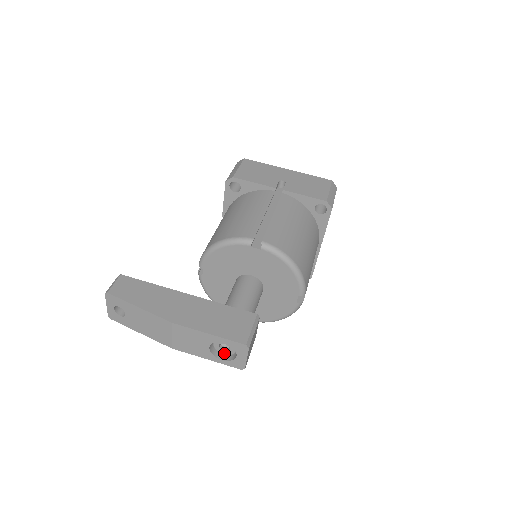
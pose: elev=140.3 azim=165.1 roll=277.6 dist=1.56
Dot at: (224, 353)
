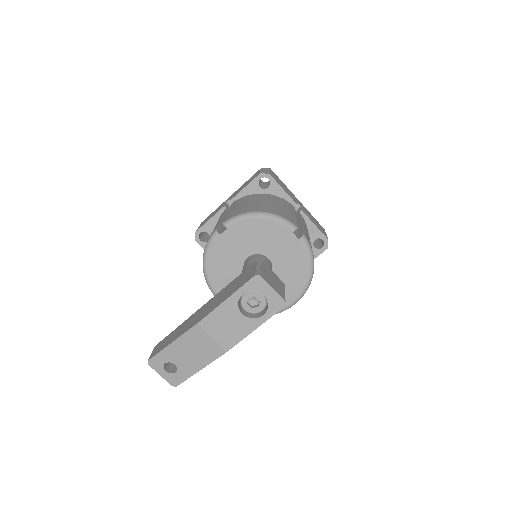
Dot at: (260, 309)
